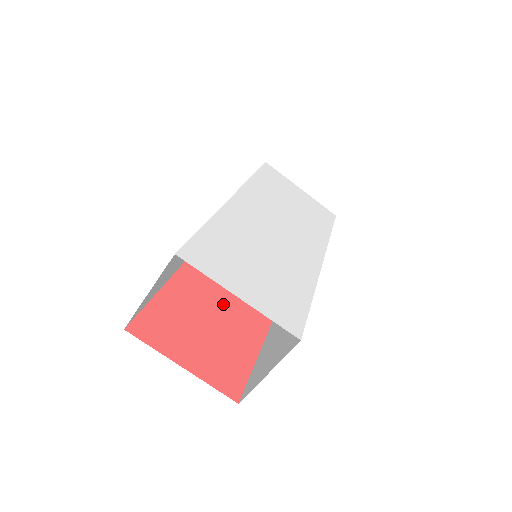
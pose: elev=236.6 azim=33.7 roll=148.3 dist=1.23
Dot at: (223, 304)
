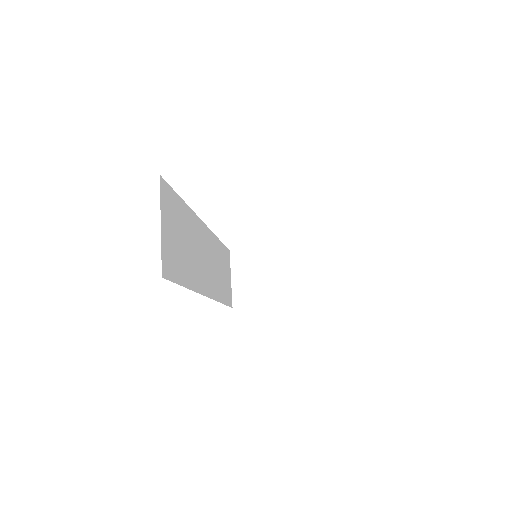
Dot at: occluded
